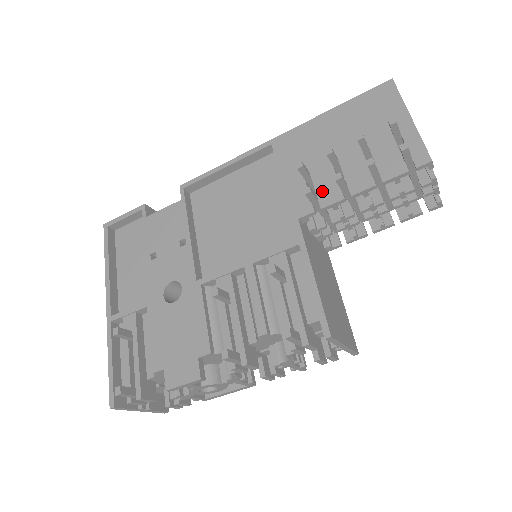
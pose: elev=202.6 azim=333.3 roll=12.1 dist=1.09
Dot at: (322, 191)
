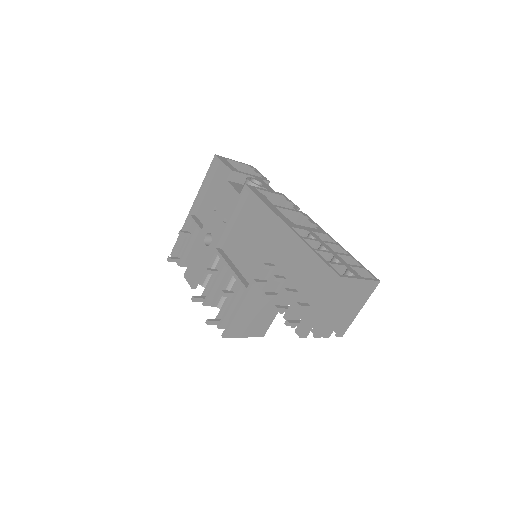
Dot at: (269, 283)
